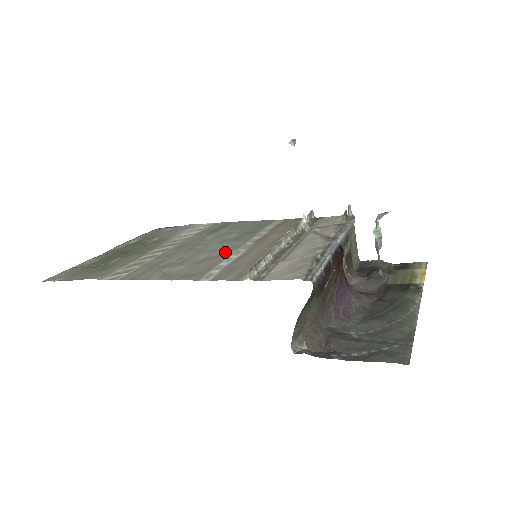
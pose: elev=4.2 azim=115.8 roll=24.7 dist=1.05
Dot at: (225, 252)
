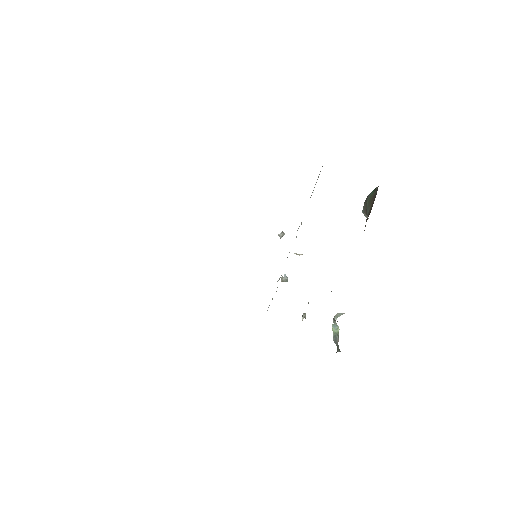
Dot at: occluded
